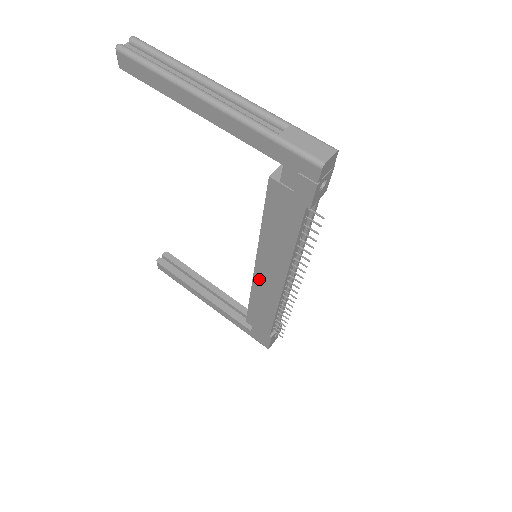
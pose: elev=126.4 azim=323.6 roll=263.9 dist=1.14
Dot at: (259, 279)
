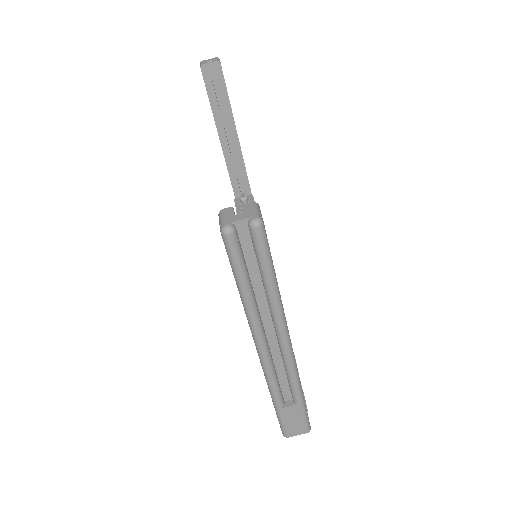
Dot at: occluded
